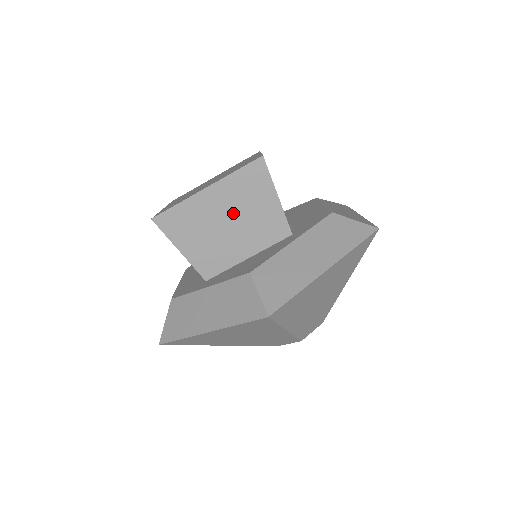
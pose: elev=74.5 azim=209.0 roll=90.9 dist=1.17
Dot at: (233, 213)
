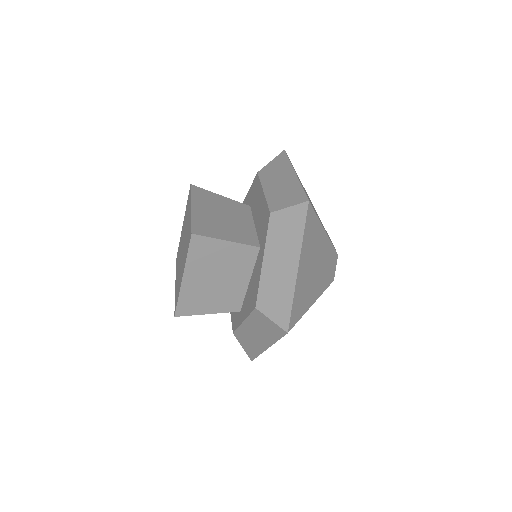
Dot at: (213, 273)
